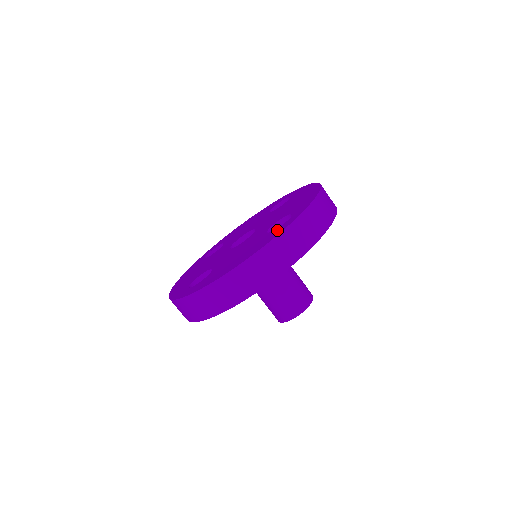
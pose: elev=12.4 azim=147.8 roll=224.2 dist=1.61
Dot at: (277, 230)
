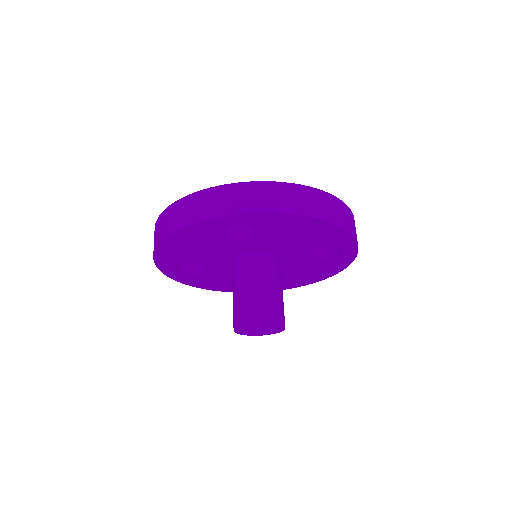
Dot at: occluded
